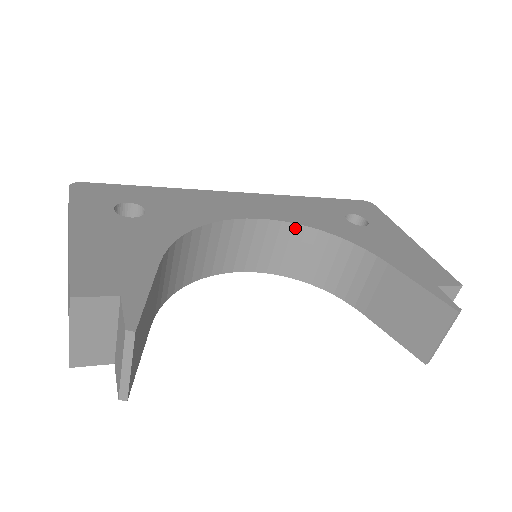
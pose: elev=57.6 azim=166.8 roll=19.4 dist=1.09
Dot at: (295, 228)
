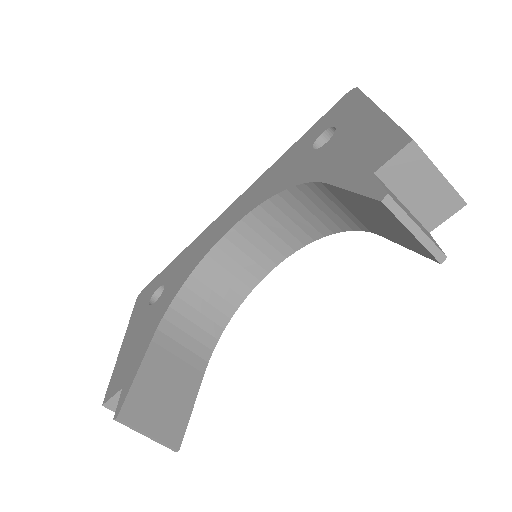
Dot at: (265, 207)
